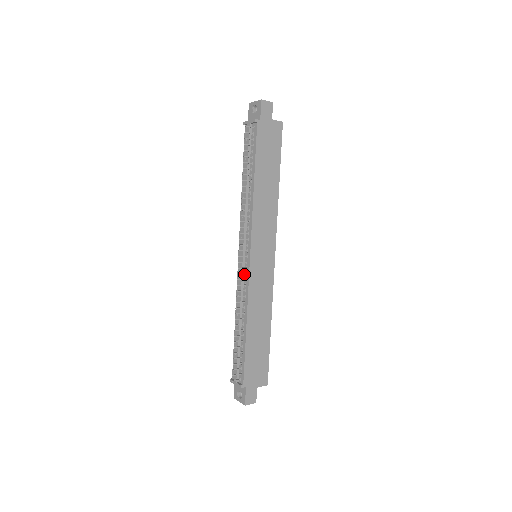
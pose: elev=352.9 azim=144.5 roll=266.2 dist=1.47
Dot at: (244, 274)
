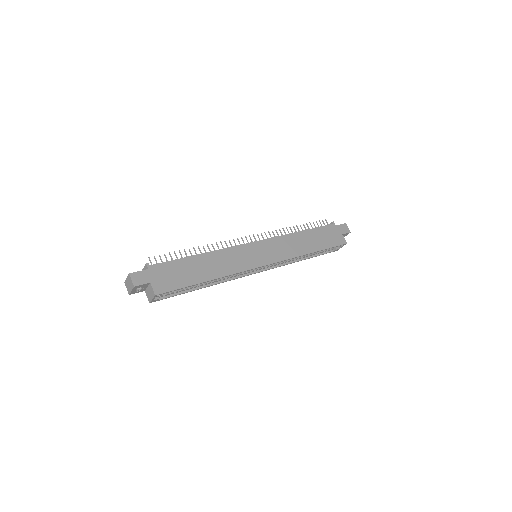
Dot at: occluded
